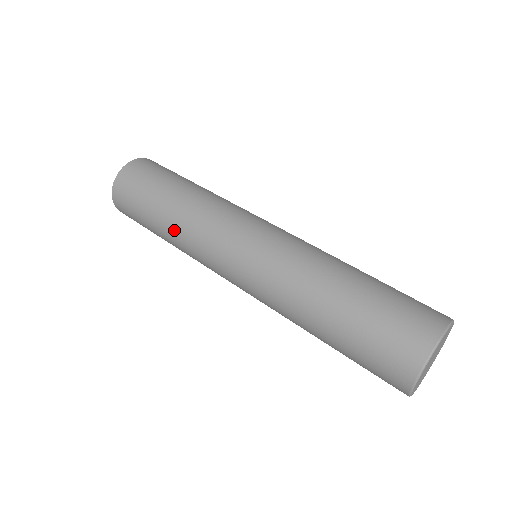
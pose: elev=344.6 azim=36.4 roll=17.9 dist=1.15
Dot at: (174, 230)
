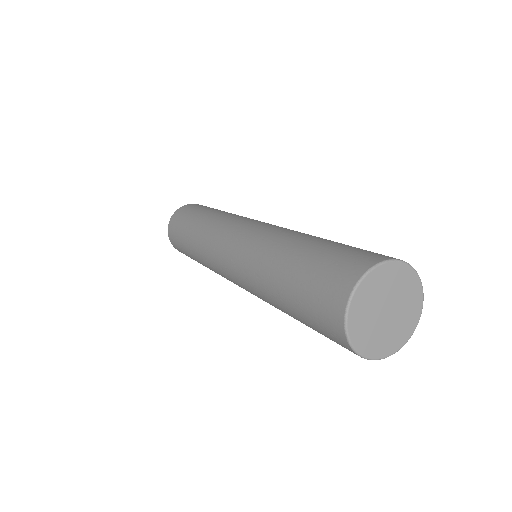
Dot at: (198, 258)
